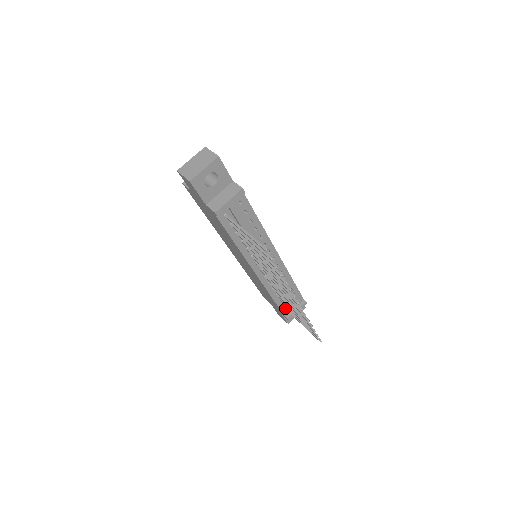
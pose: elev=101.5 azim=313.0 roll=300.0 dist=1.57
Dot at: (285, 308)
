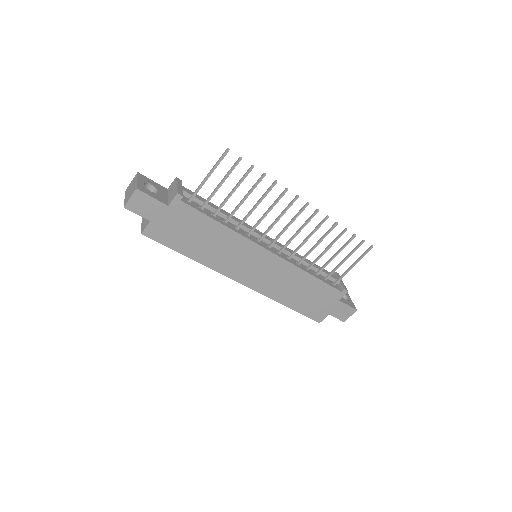
Dot at: (330, 283)
